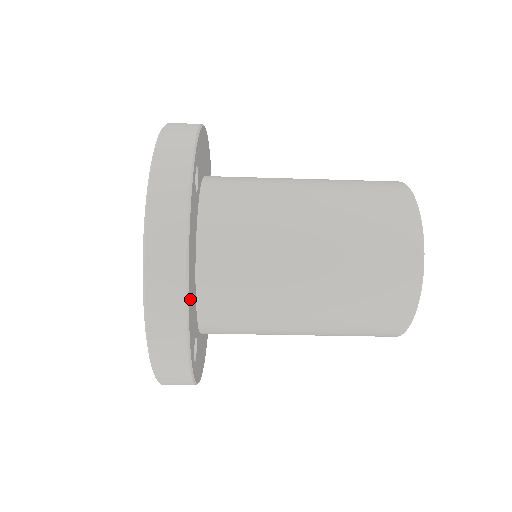
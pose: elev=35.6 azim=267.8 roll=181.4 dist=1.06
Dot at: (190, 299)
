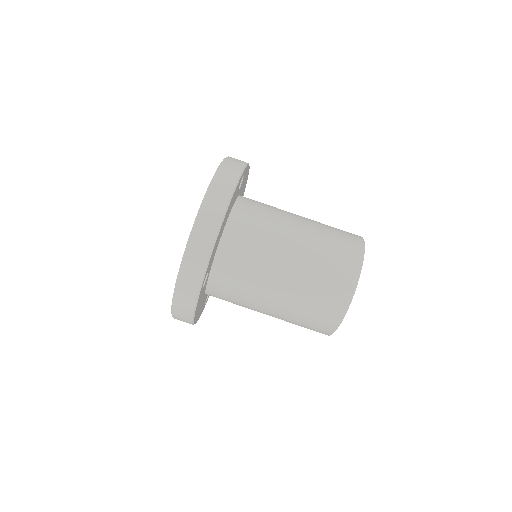
Dot at: (219, 233)
